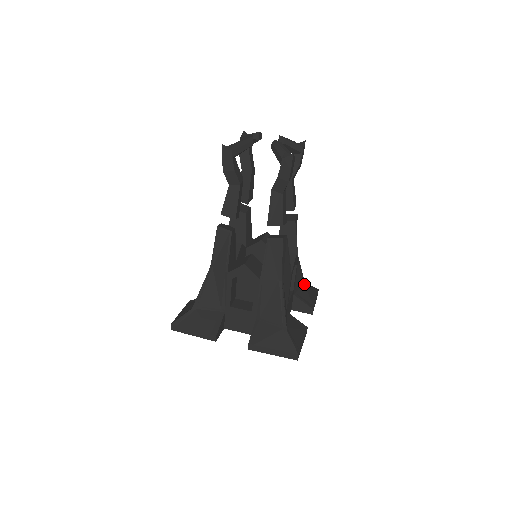
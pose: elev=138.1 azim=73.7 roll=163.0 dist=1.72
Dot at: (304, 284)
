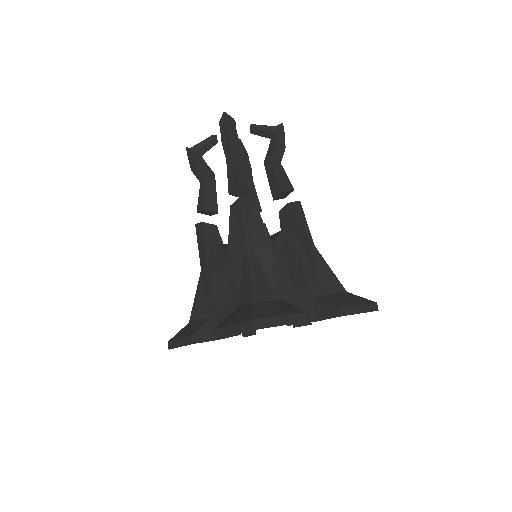
Dot at: occluded
